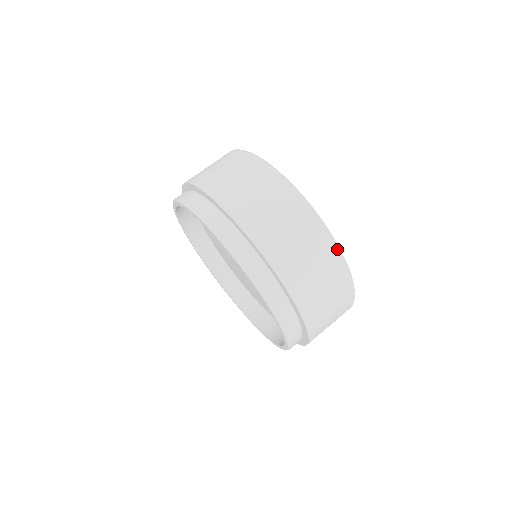
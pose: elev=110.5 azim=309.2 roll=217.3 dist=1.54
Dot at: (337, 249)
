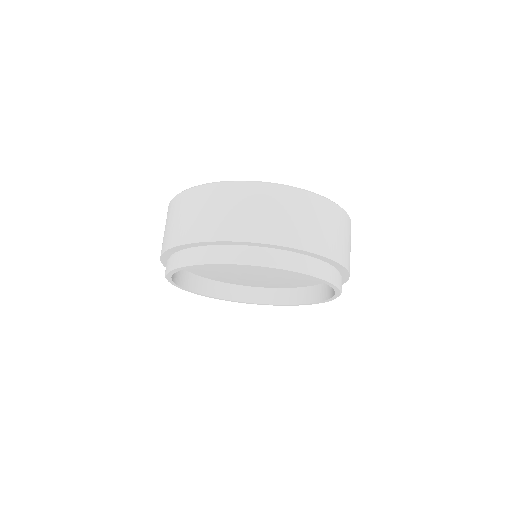
Dot at: (244, 183)
